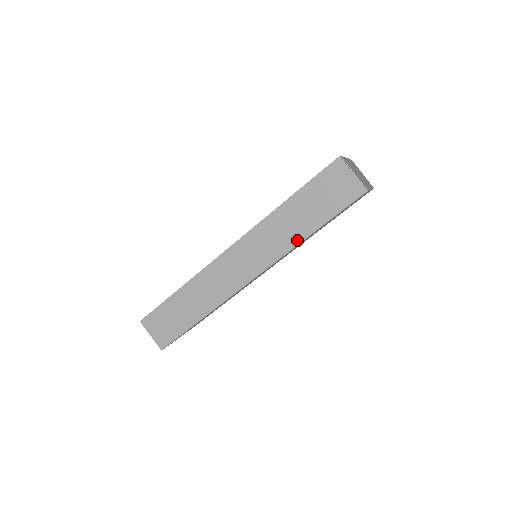
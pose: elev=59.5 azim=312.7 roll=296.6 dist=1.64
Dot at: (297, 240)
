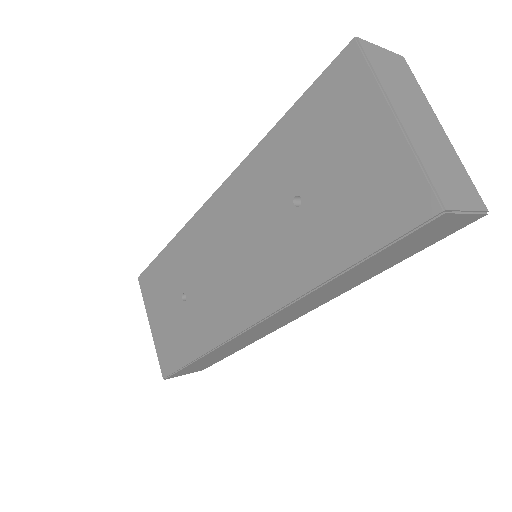
Dot at: (360, 283)
